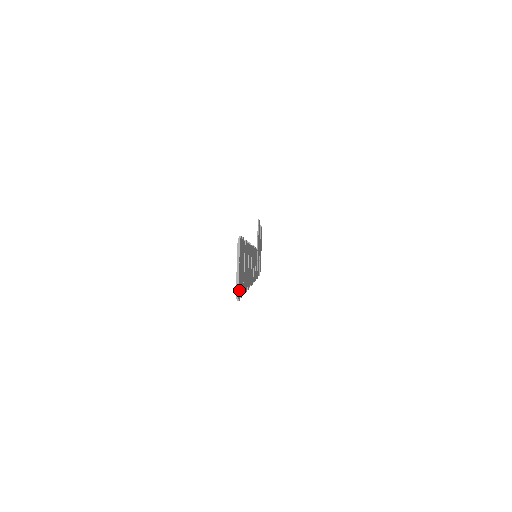
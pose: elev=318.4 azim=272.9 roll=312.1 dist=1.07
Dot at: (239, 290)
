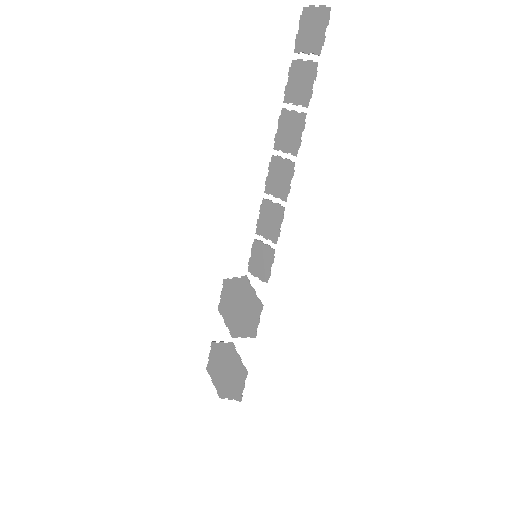
Dot at: (325, 16)
